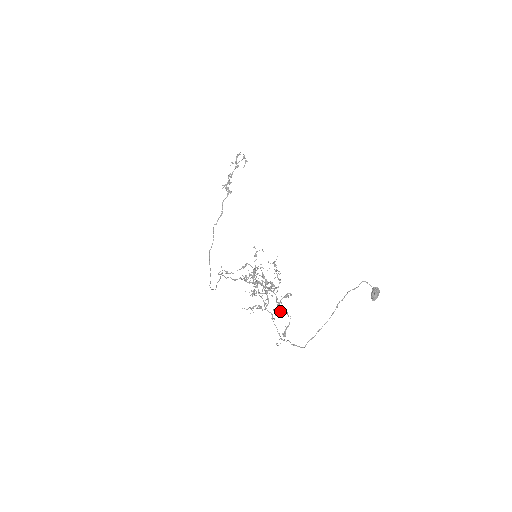
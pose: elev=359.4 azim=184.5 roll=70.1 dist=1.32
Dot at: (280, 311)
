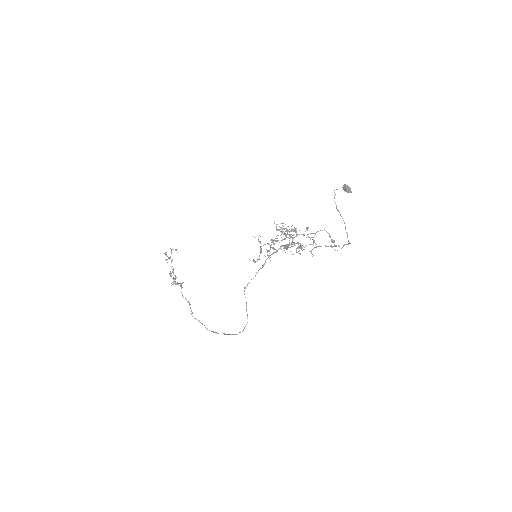
Dot at: (313, 241)
